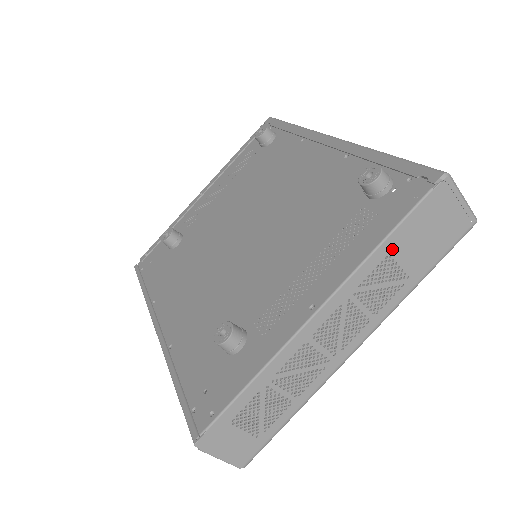
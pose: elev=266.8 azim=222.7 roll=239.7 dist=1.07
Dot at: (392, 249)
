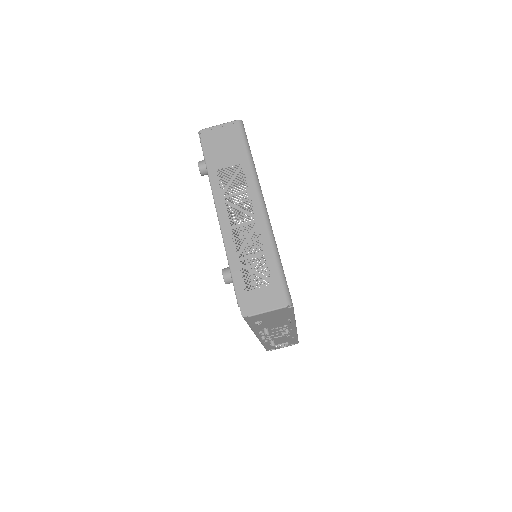
Dot at: (215, 168)
